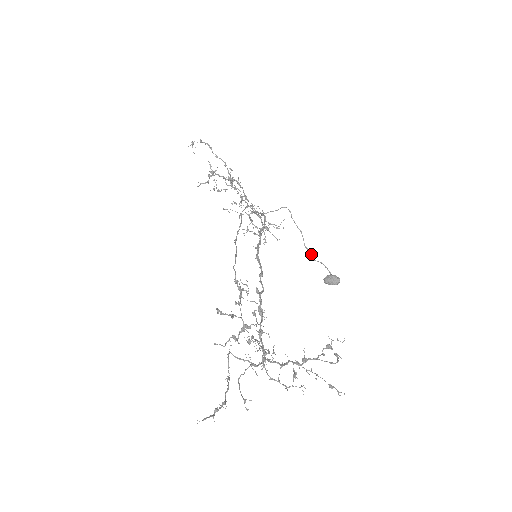
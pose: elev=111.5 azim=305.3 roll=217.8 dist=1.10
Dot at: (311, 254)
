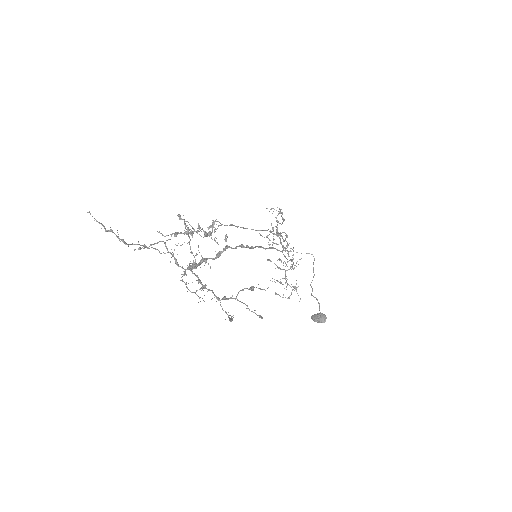
Dot at: (312, 290)
